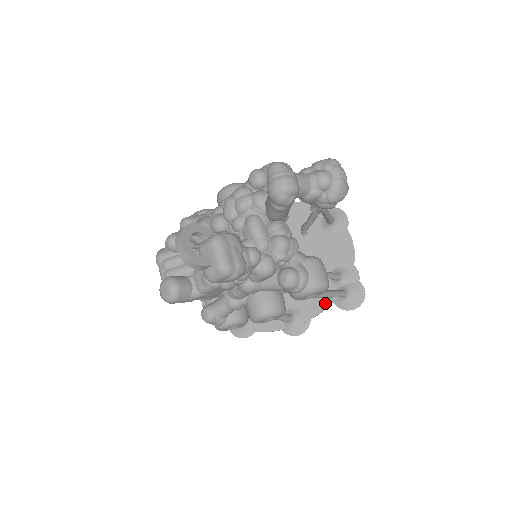
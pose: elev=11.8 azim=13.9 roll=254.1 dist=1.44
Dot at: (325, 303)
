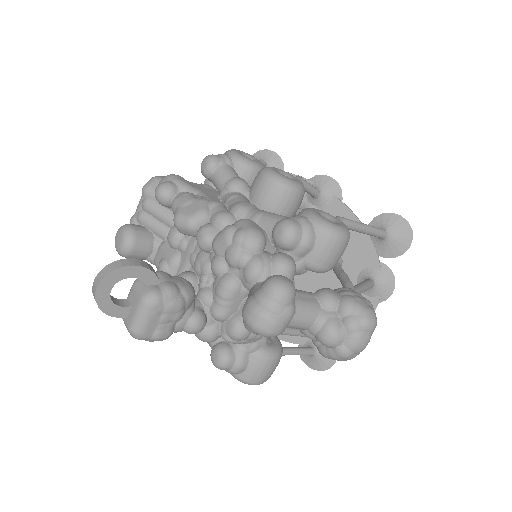
Dot at: (291, 337)
